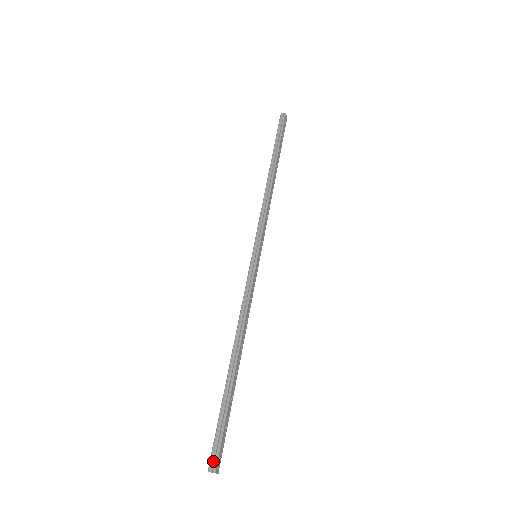
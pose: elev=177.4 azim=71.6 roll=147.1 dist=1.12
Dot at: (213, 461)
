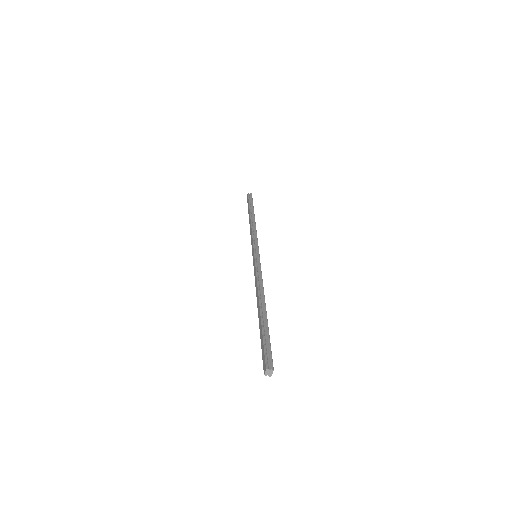
Dot at: (268, 363)
